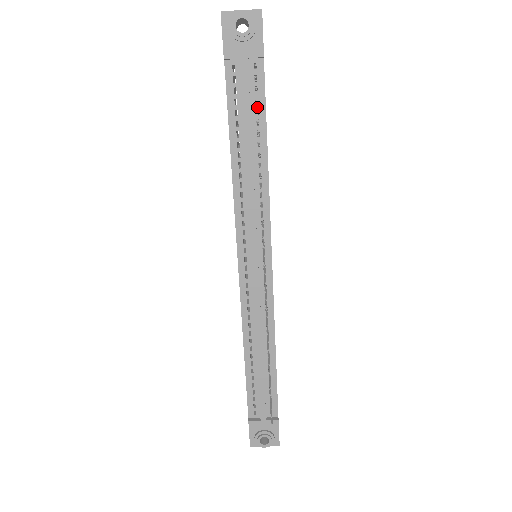
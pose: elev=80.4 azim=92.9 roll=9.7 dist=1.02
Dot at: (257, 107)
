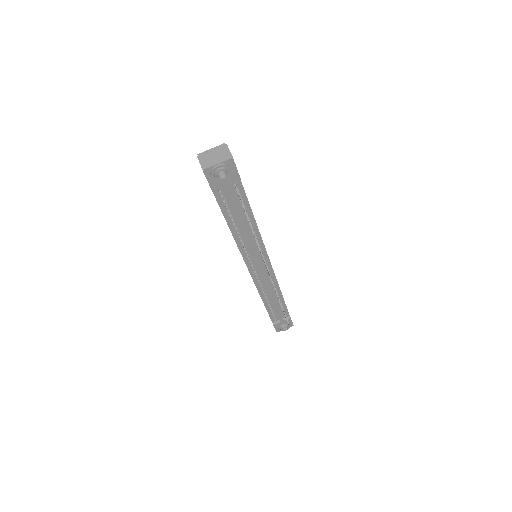
Dot at: occluded
